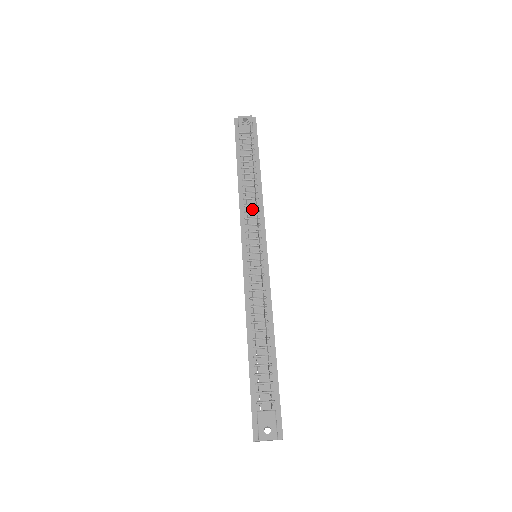
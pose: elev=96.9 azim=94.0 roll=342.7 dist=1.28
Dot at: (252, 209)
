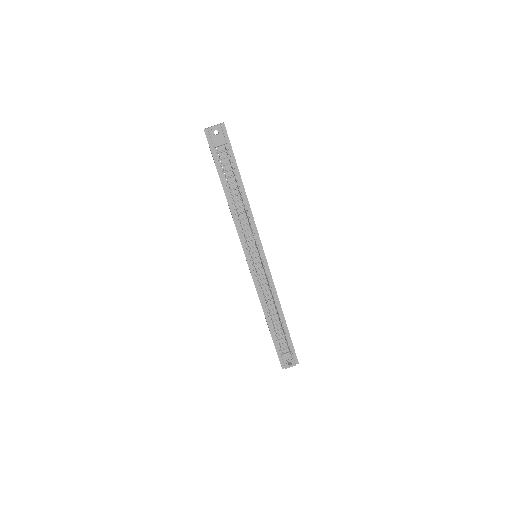
Dot at: (245, 222)
